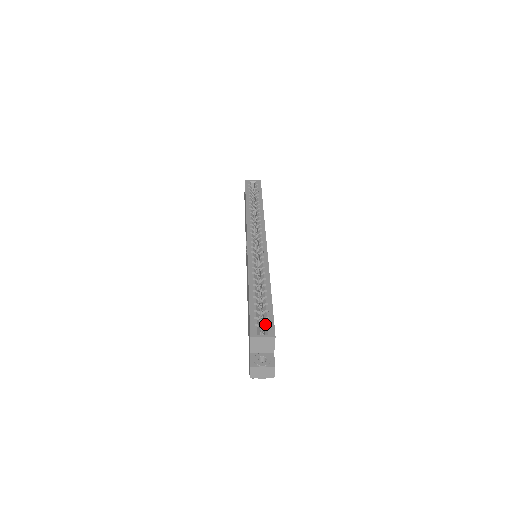
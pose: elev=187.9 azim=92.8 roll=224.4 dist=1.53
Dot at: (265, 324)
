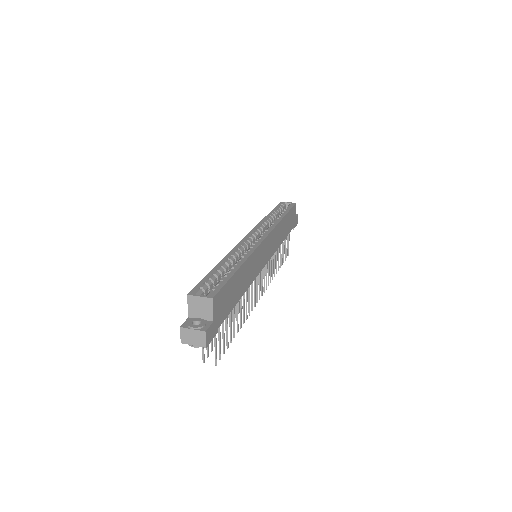
Dot at: occluded
